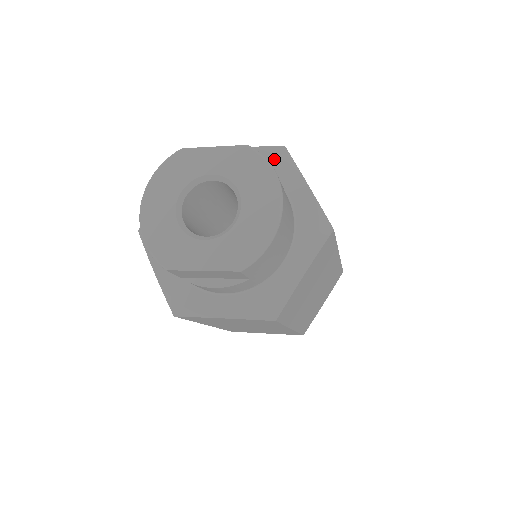
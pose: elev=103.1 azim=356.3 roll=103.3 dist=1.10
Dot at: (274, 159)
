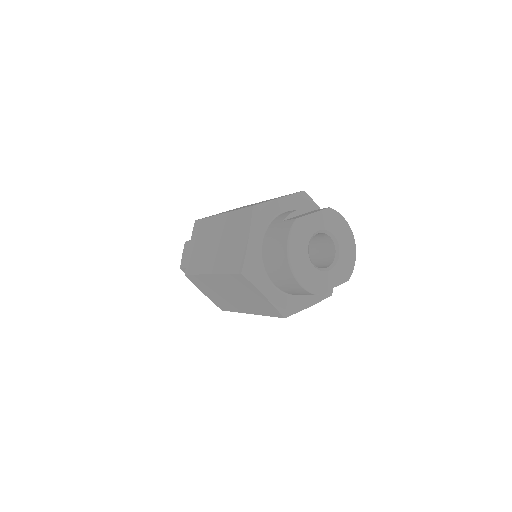
Dot at: (304, 201)
